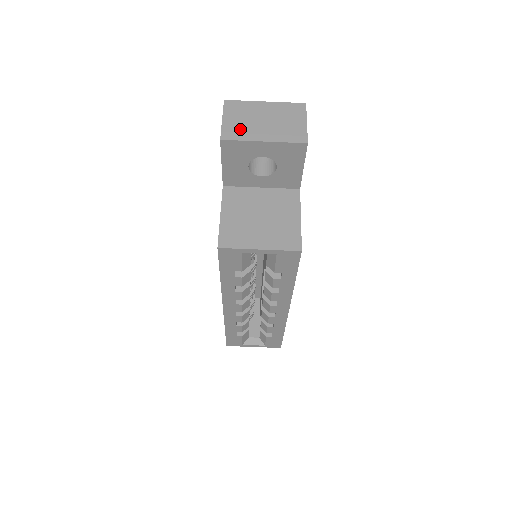
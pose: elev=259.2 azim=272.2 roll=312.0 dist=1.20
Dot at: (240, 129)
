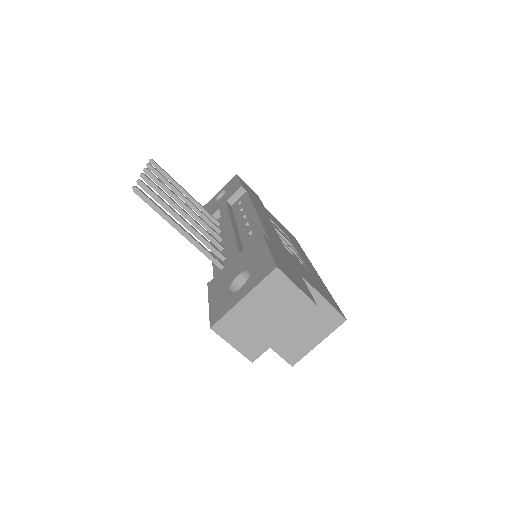
Dot at: (255, 342)
